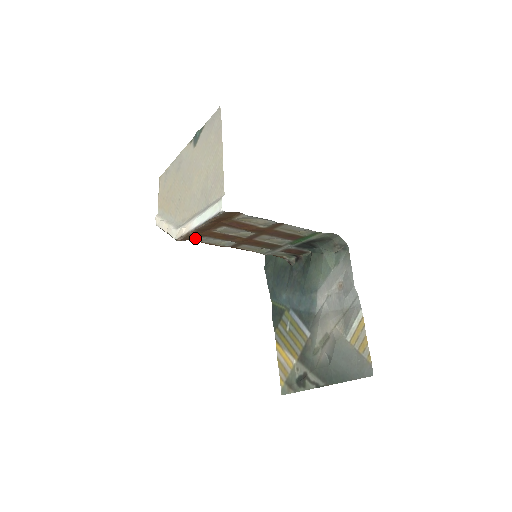
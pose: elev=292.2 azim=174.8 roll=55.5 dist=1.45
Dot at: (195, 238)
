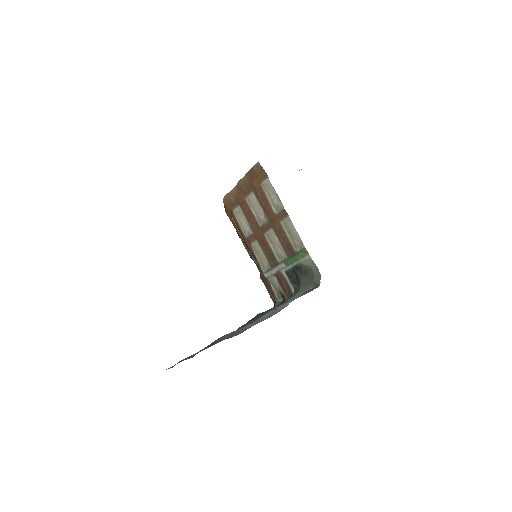
Dot at: (234, 206)
